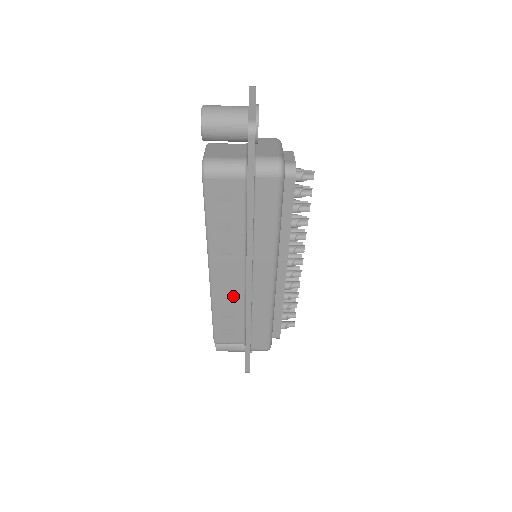
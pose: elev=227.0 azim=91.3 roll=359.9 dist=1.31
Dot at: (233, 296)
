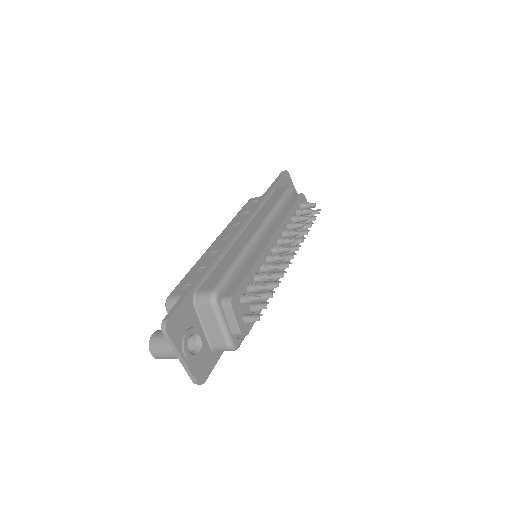
Dot at: occluded
